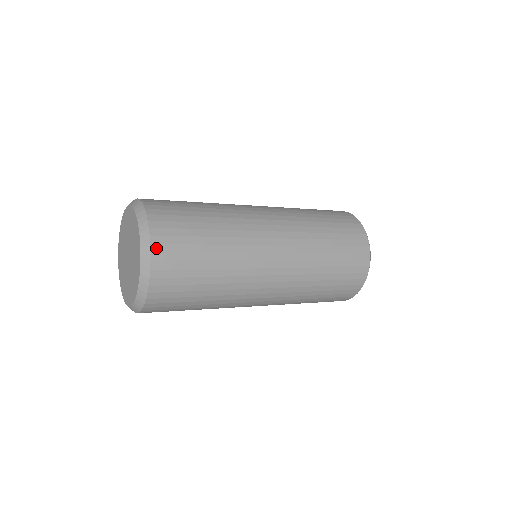
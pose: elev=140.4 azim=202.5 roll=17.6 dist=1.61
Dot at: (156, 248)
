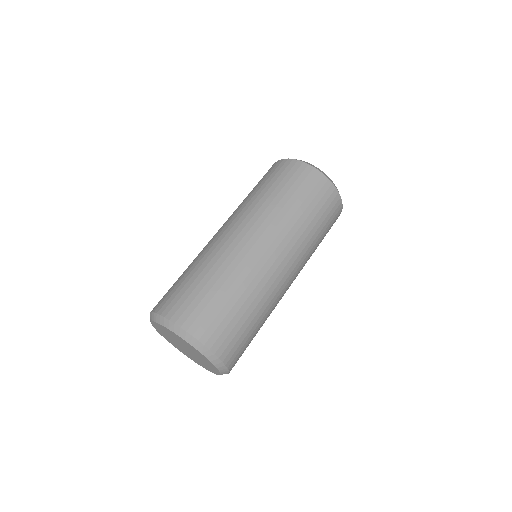
Dot at: (198, 334)
